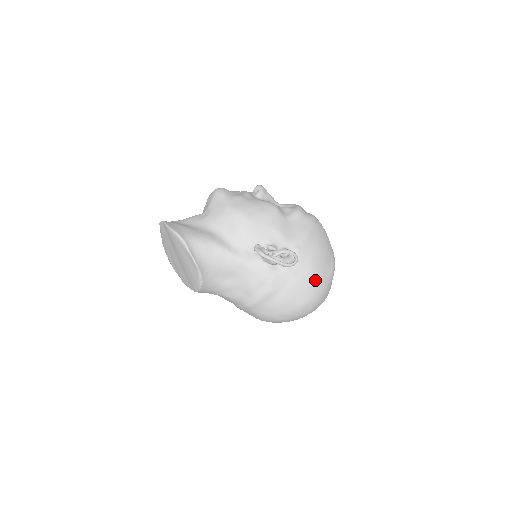
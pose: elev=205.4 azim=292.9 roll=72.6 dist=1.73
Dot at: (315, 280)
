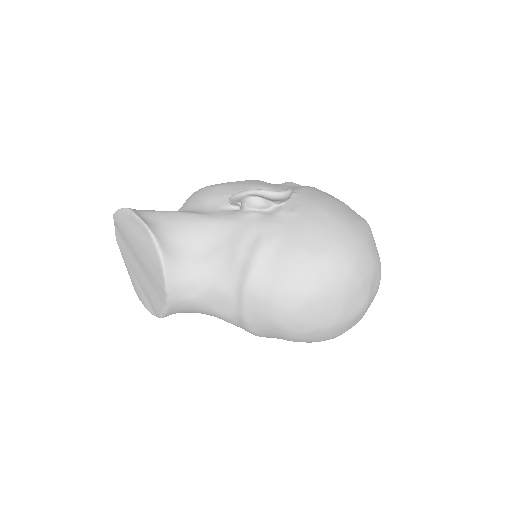
Dot at: (334, 219)
